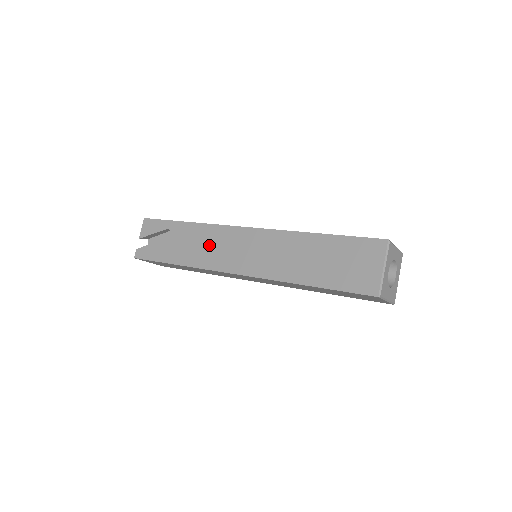
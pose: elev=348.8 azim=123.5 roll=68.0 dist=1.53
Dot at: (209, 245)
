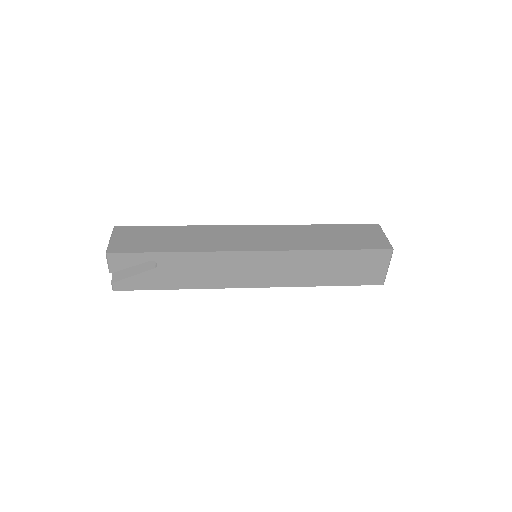
Dot at: (215, 270)
